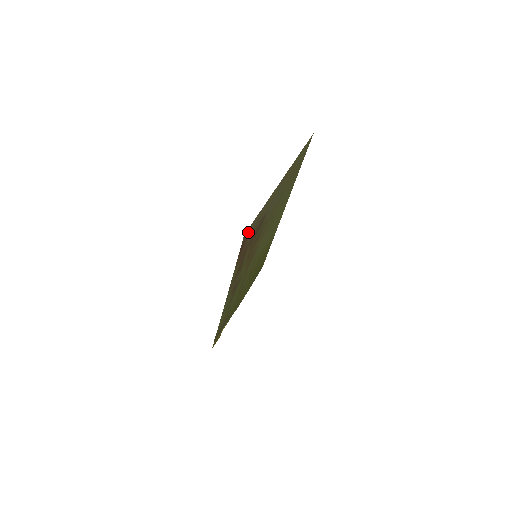
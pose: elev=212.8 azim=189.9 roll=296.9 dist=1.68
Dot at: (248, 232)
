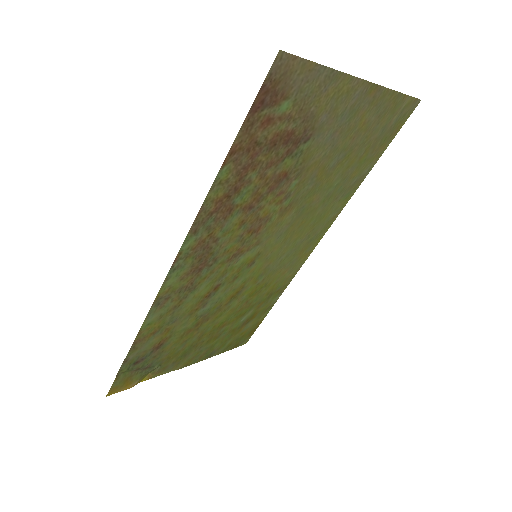
Dot at: (284, 76)
